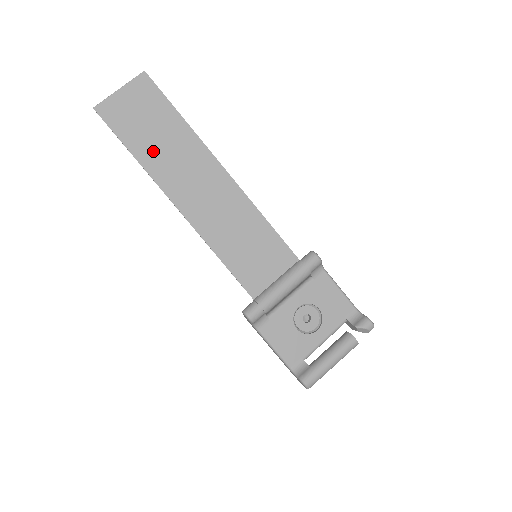
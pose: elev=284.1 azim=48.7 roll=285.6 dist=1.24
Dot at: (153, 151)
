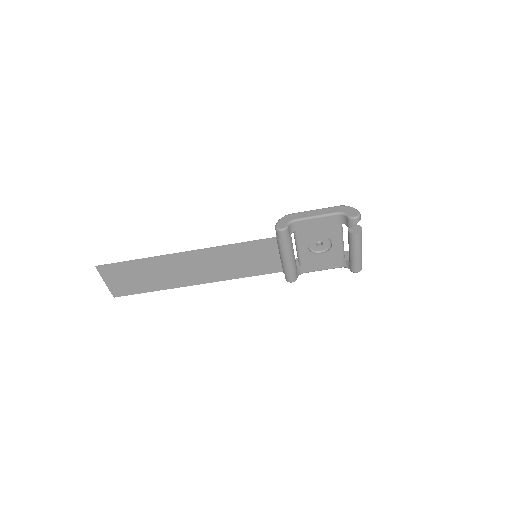
Dot at: (154, 282)
